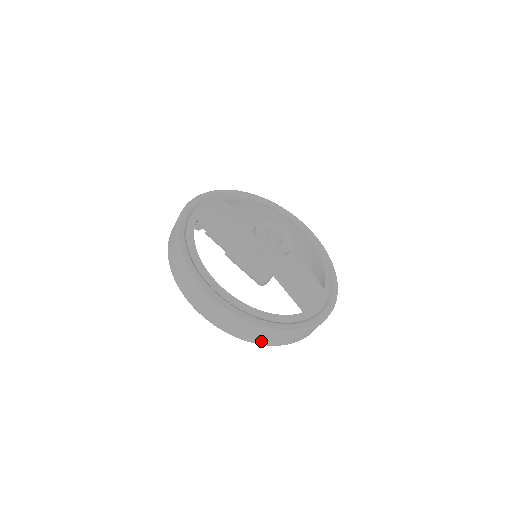
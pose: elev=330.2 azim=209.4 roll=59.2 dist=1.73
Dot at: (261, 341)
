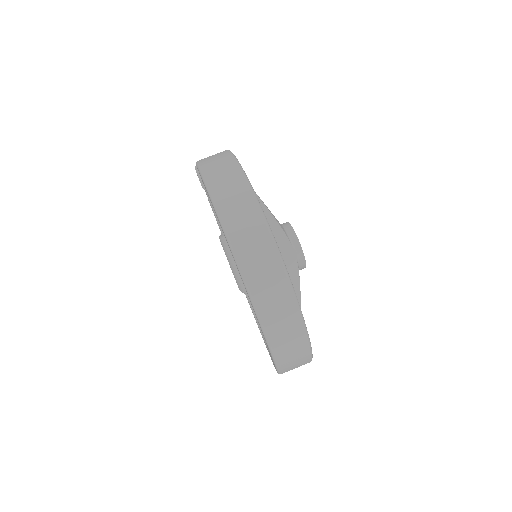
Dot at: (284, 361)
